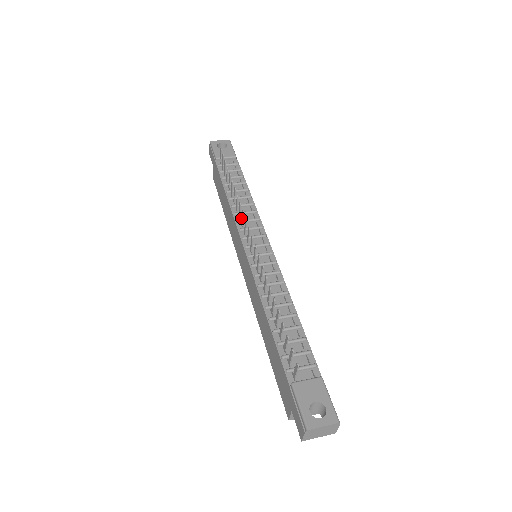
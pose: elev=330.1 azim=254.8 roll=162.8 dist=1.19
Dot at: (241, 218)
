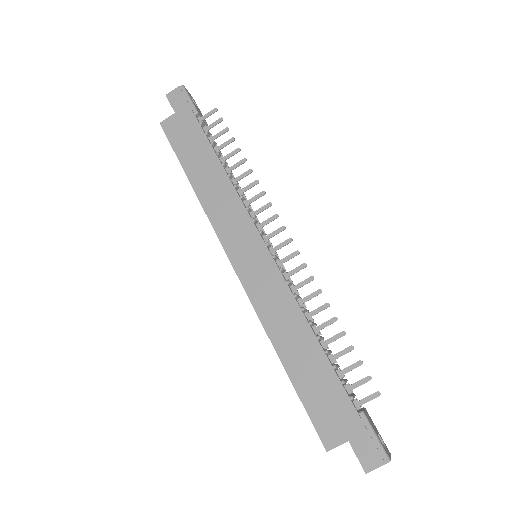
Dot at: (246, 205)
